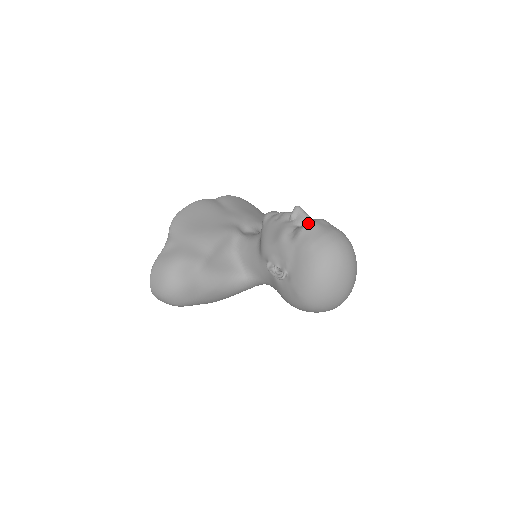
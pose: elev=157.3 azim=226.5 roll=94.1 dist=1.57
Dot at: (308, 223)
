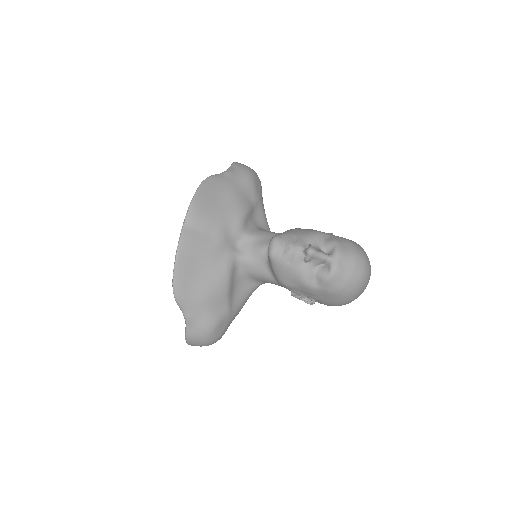
Dot at: (331, 272)
